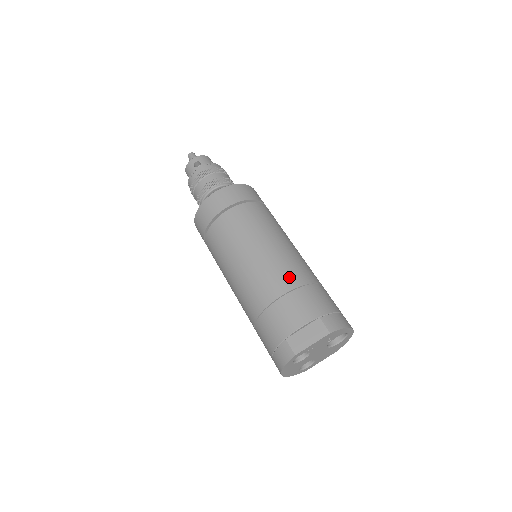
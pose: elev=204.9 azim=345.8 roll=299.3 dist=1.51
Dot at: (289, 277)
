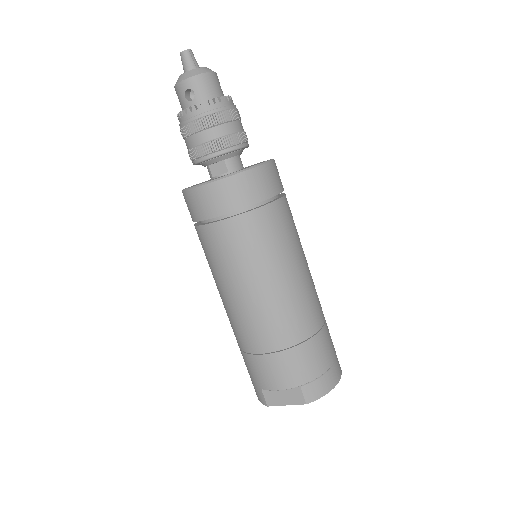
Dot at: (278, 335)
